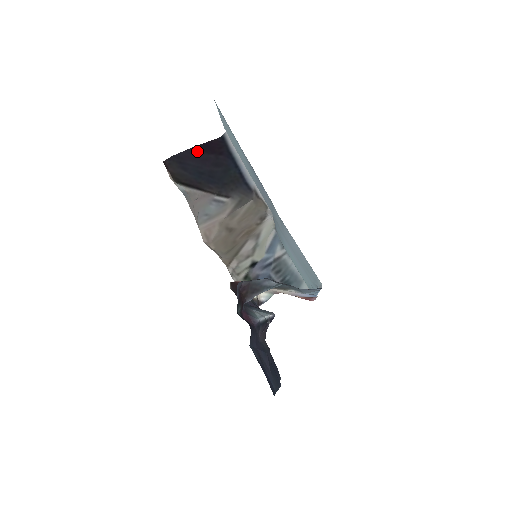
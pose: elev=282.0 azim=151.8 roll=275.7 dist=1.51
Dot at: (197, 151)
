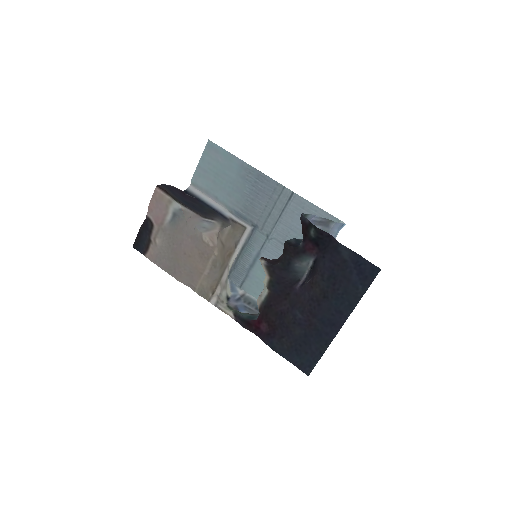
Dot at: (176, 189)
